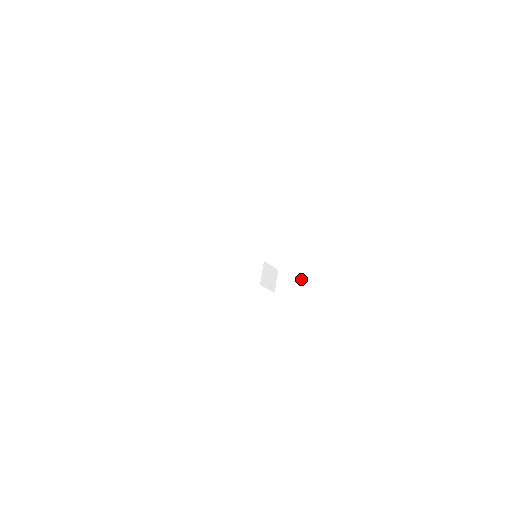
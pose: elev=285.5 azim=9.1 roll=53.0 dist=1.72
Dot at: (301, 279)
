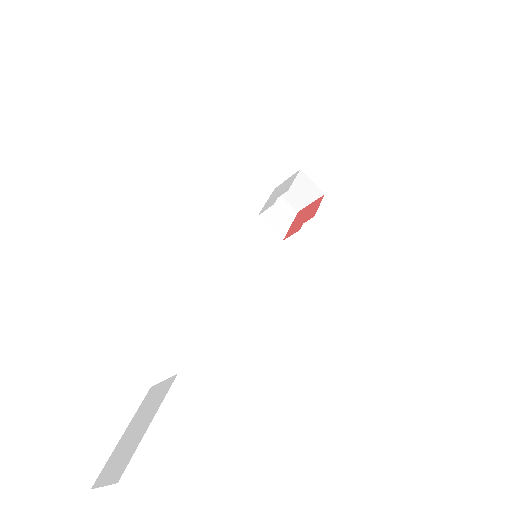
Dot at: (309, 179)
